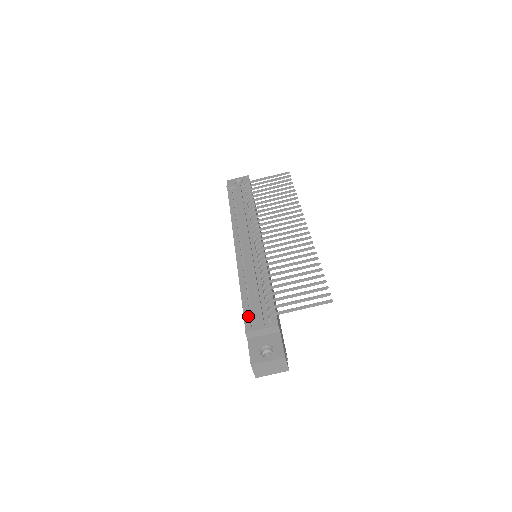
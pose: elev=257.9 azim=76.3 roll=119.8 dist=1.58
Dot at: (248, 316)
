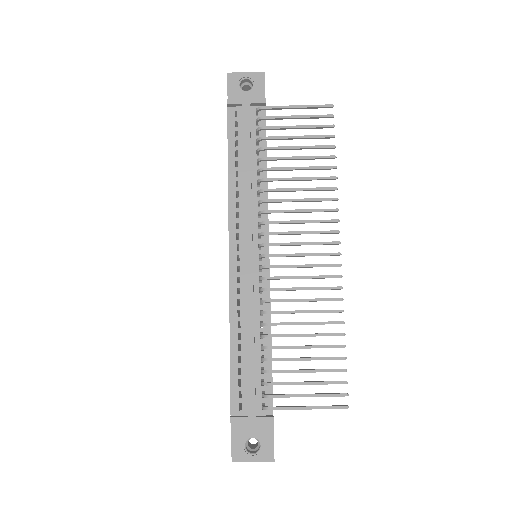
Dot at: (236, 390)
